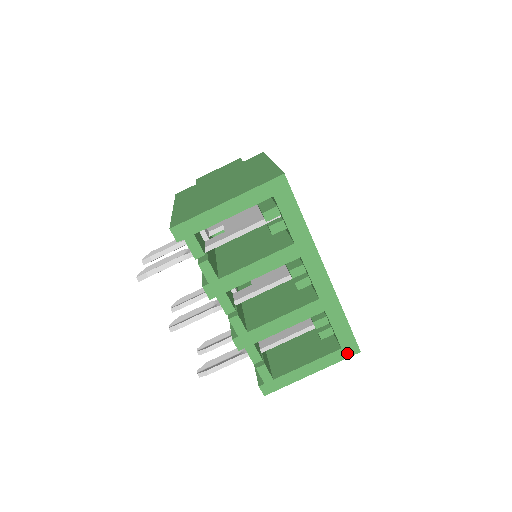
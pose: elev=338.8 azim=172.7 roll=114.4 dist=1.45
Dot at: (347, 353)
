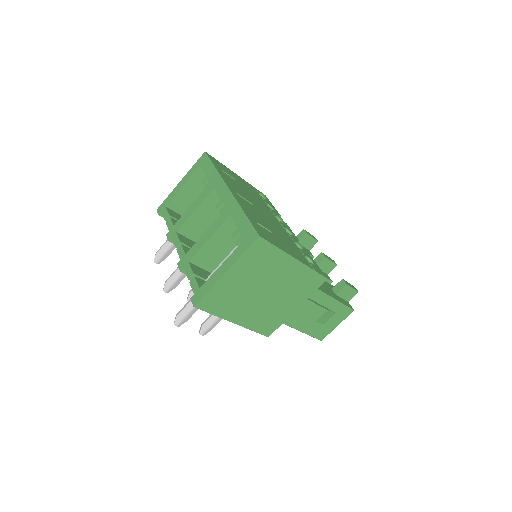
Dot at: (249, 242)
